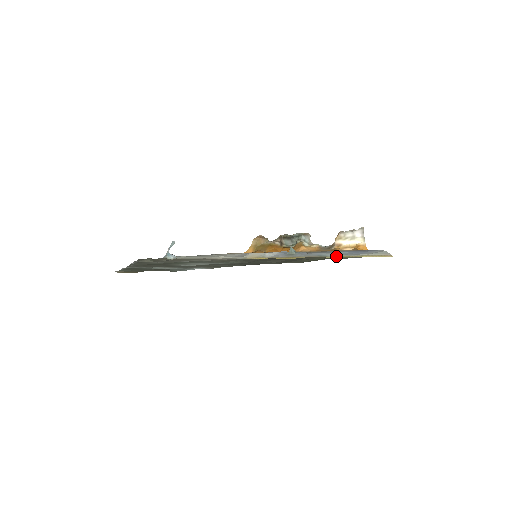
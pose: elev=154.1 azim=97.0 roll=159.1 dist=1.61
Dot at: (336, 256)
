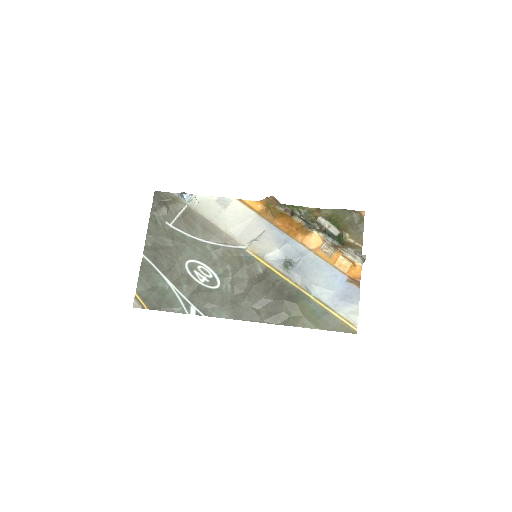
Dot at: (317, 300)
